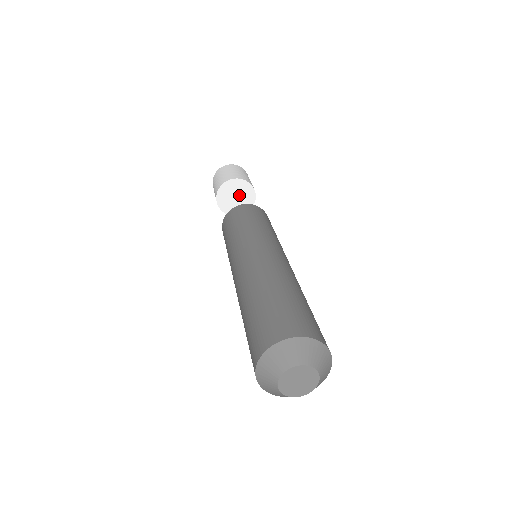
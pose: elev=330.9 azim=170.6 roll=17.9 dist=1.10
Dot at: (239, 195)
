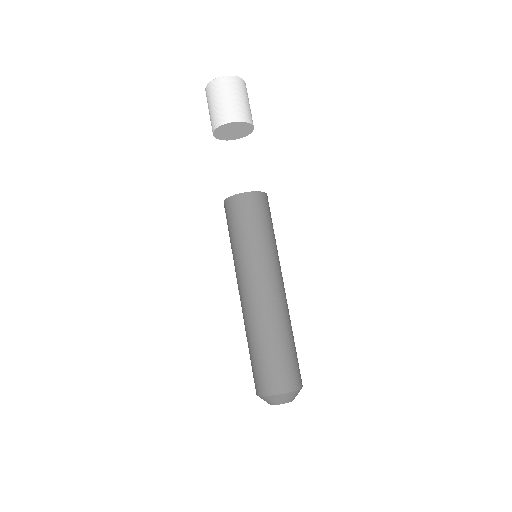
Dot at: (237, 131)
